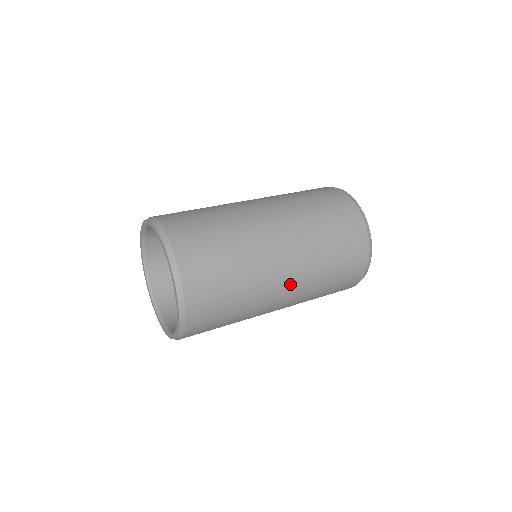
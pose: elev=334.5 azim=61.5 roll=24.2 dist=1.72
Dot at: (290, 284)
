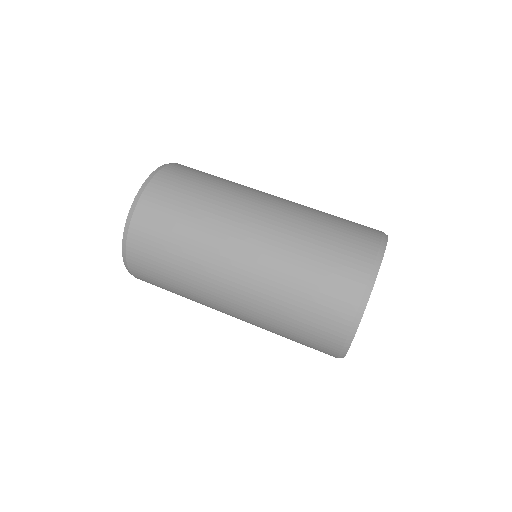
Dot at: (236, 290)
